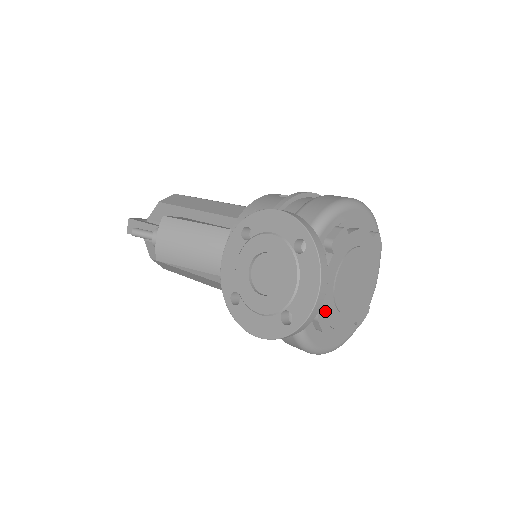
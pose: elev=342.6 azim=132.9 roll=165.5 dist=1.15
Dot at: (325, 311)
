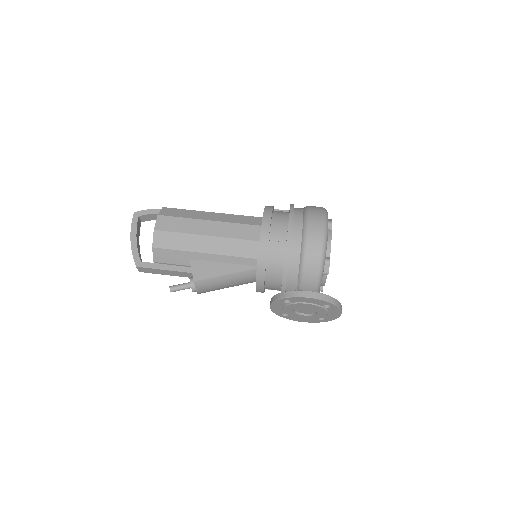
Dot at: occluded
